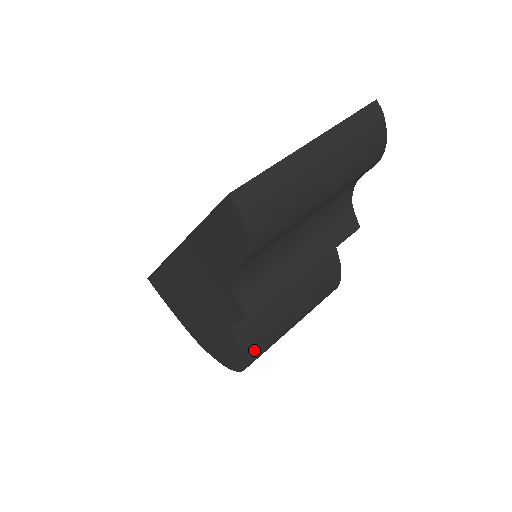
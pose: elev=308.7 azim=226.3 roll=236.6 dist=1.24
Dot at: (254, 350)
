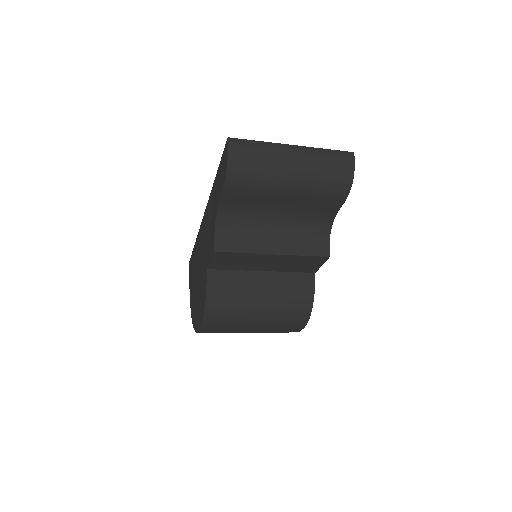
Dot at: (215, 306)
